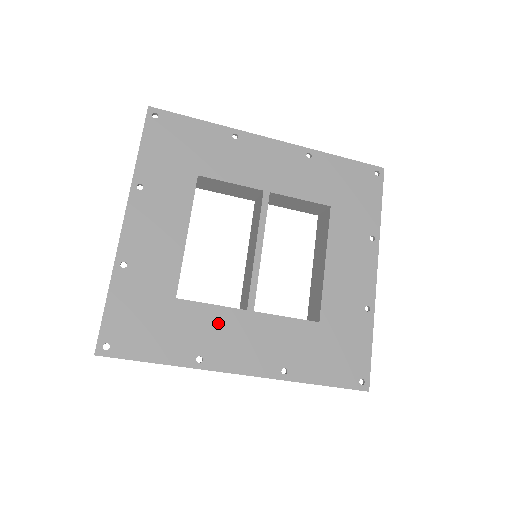
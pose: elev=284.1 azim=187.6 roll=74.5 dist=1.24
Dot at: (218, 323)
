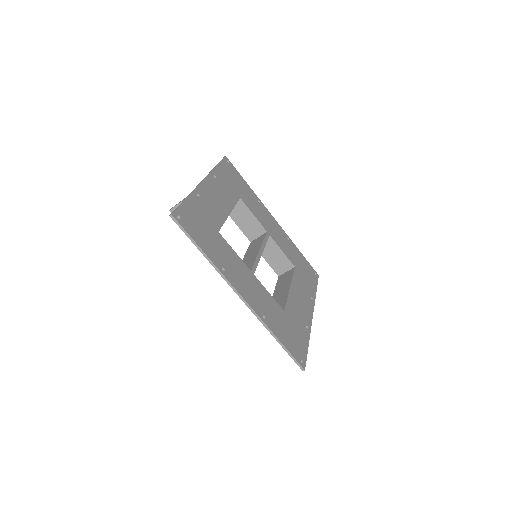
Dot at: (236, 262)
